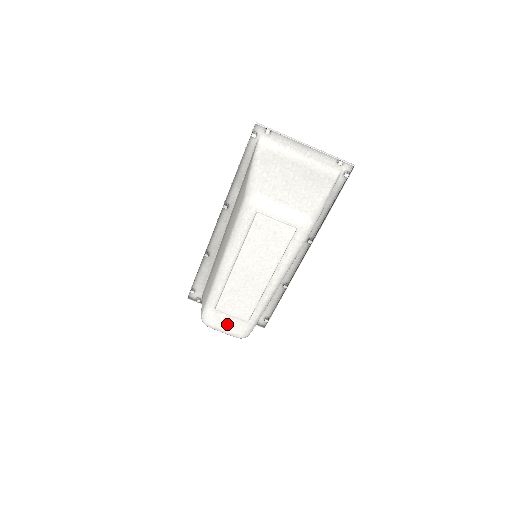
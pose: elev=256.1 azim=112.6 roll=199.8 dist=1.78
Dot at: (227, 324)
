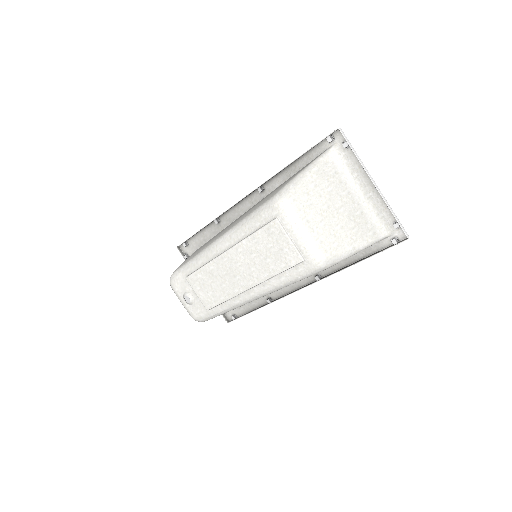
Dot at: occluded
